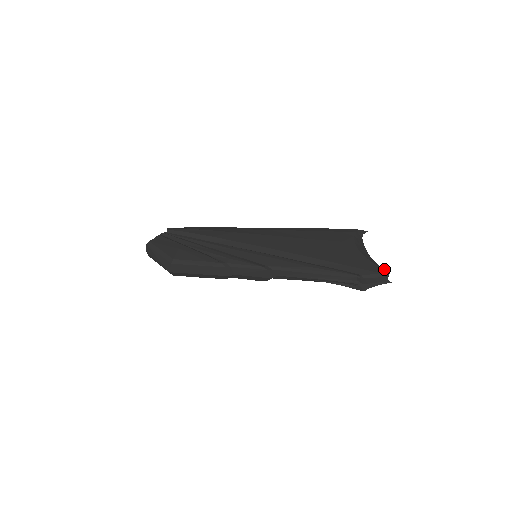
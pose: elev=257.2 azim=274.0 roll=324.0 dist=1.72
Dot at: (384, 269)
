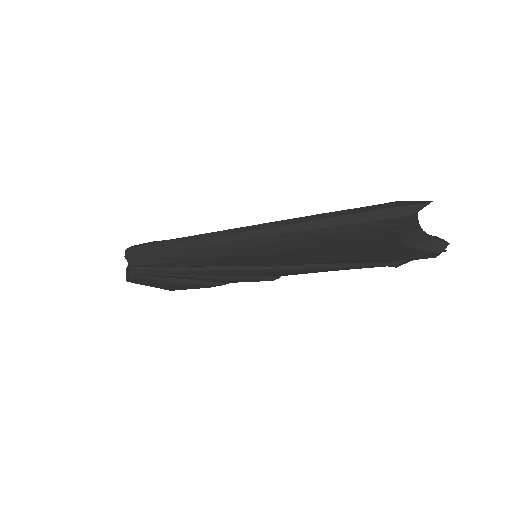
Dot at: (439, 253)
